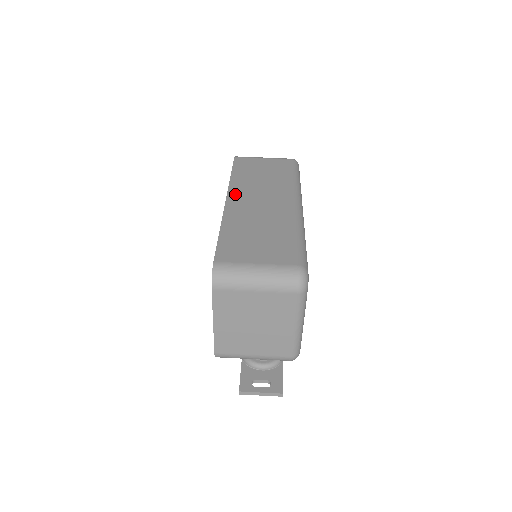
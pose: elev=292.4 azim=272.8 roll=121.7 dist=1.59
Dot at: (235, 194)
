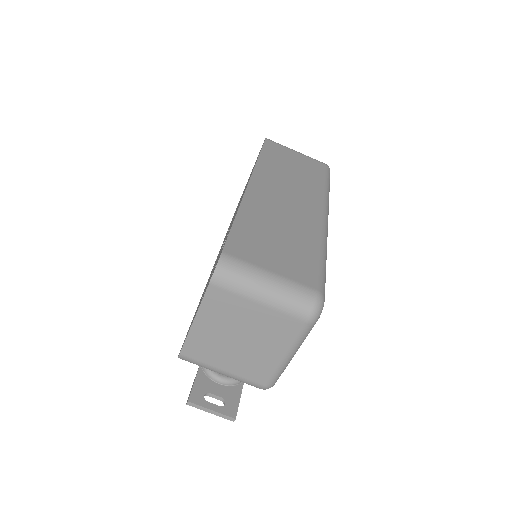
Dot at: (260, 180)
